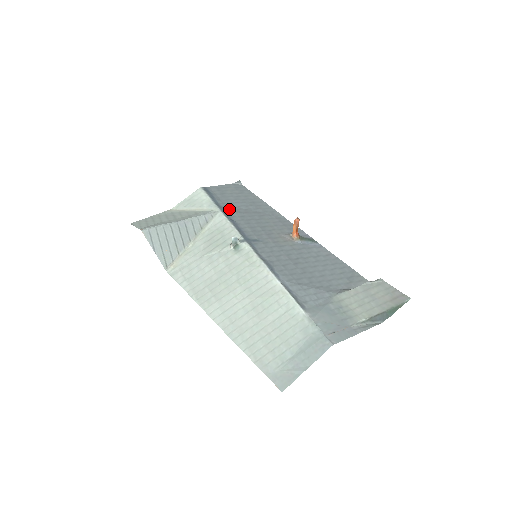
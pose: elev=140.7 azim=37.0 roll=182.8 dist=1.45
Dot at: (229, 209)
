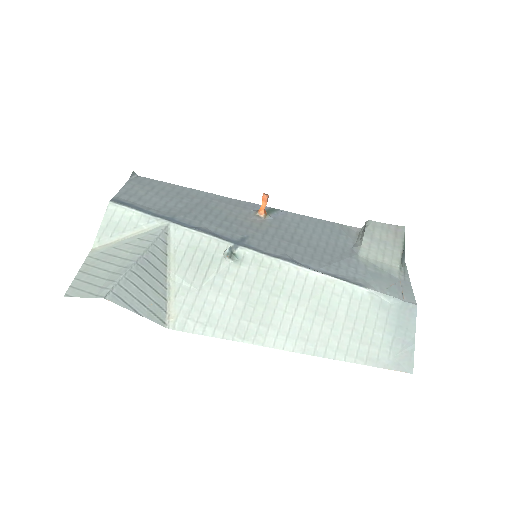
Dot at: (174, 215)
